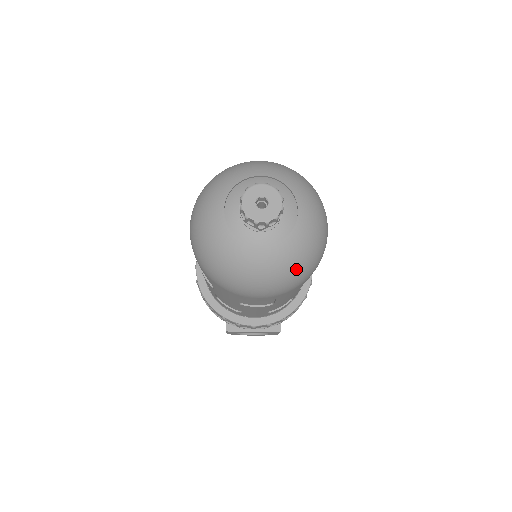
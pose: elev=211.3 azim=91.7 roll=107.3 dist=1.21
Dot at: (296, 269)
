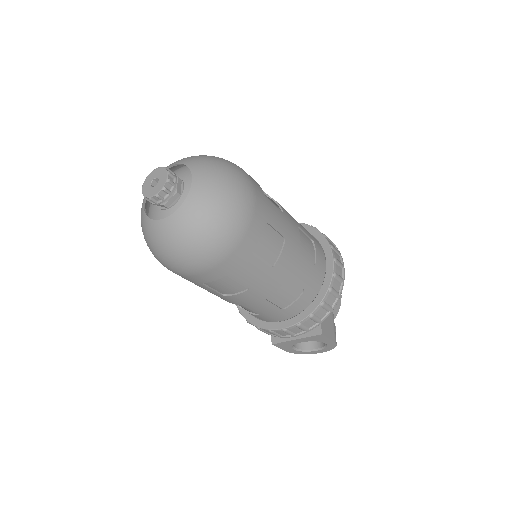
Dot at: (206, 232)
